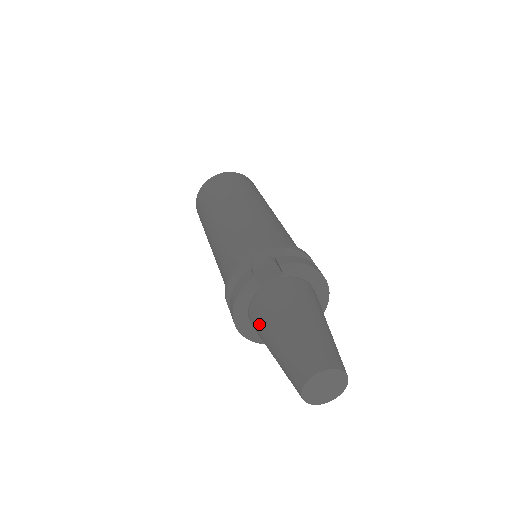
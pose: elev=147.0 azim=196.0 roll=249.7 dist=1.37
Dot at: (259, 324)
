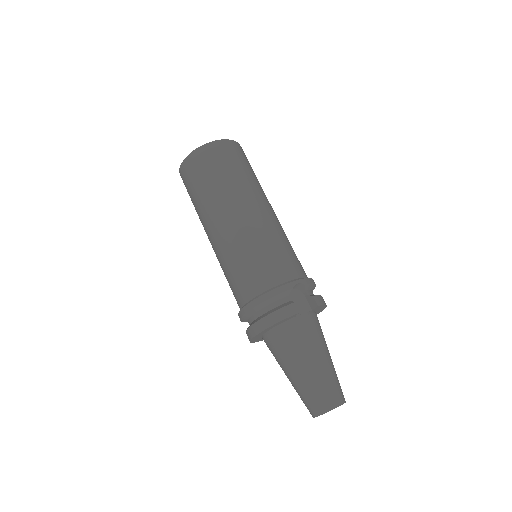
Dot at: (287, 347)
